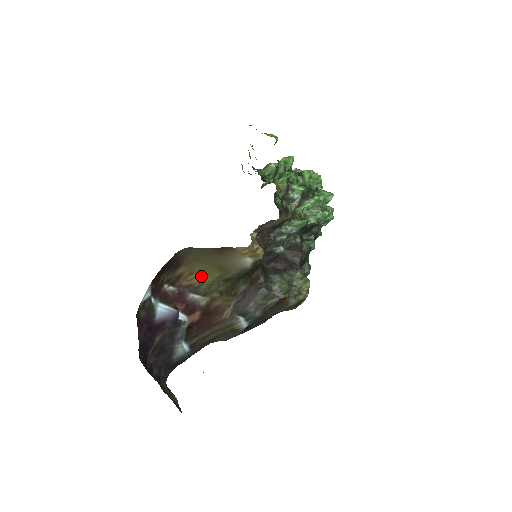
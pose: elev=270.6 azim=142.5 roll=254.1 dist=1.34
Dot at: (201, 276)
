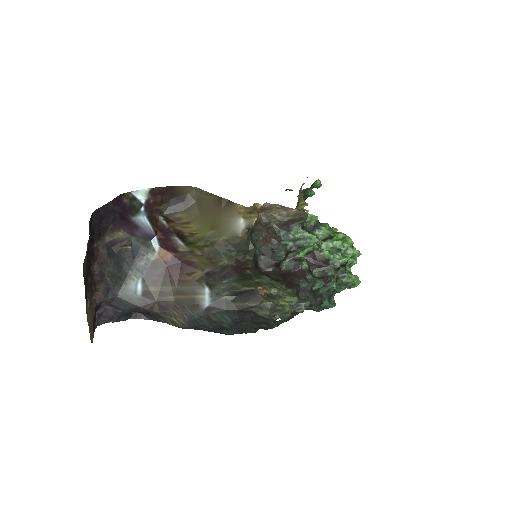
Dot at: (195, 229)
